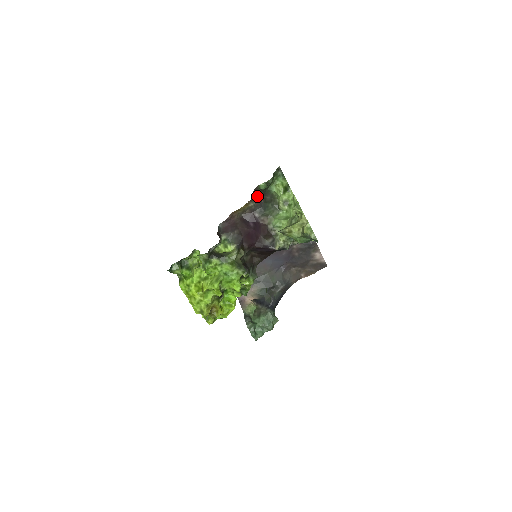
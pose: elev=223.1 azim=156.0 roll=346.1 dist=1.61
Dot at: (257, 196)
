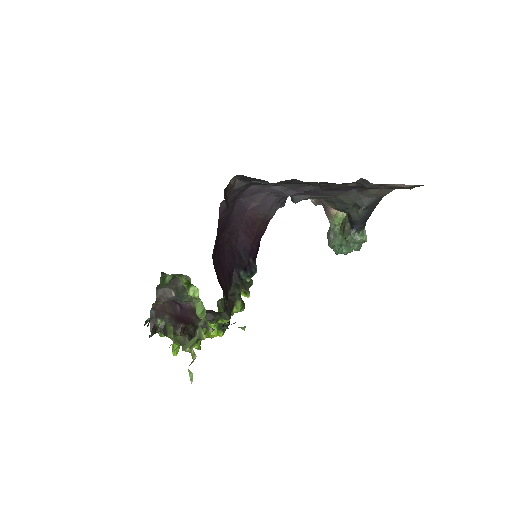
Dot at: (163, 293)
